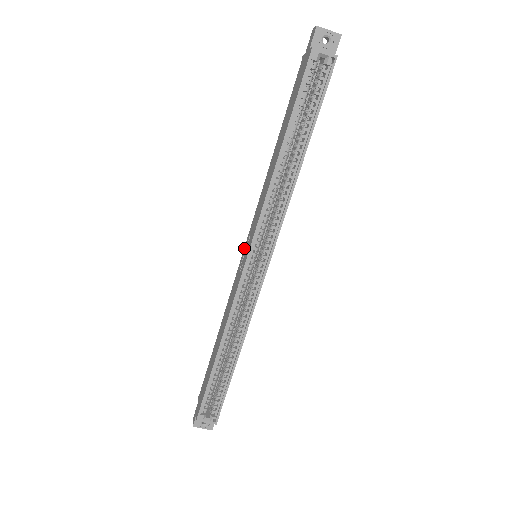
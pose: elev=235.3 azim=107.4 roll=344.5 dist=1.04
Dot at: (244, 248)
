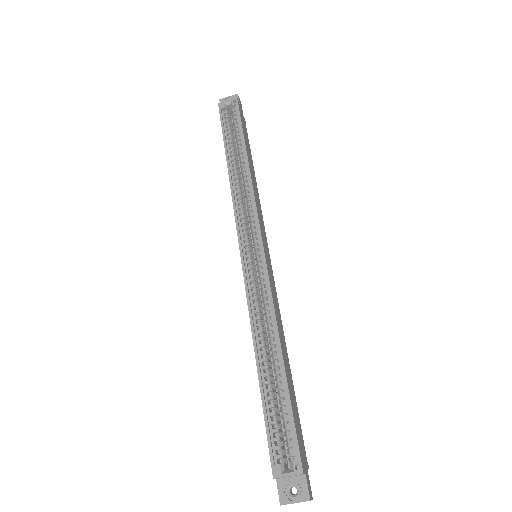
Dot at: occluded
